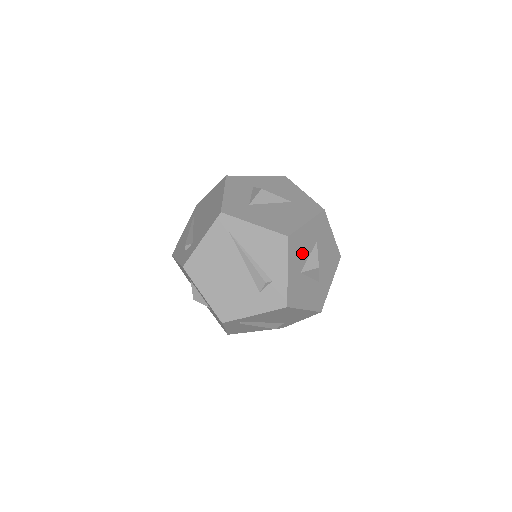
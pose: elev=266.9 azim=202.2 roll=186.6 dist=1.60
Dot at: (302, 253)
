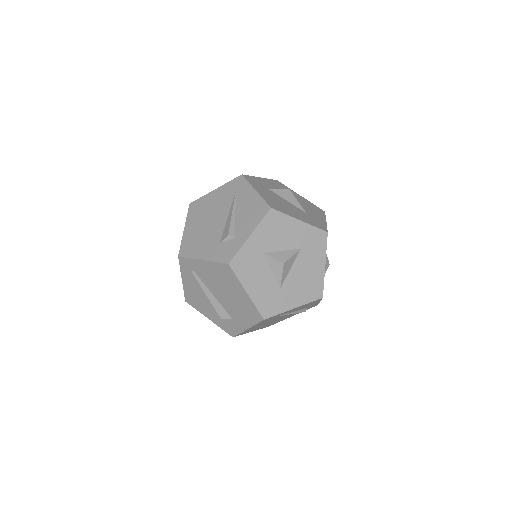
Dot at: (277, 239)
